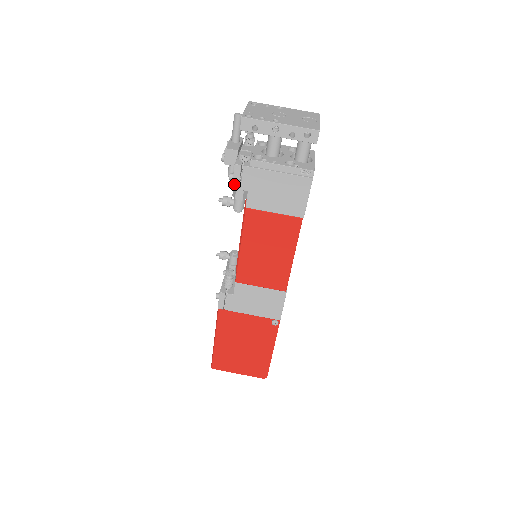
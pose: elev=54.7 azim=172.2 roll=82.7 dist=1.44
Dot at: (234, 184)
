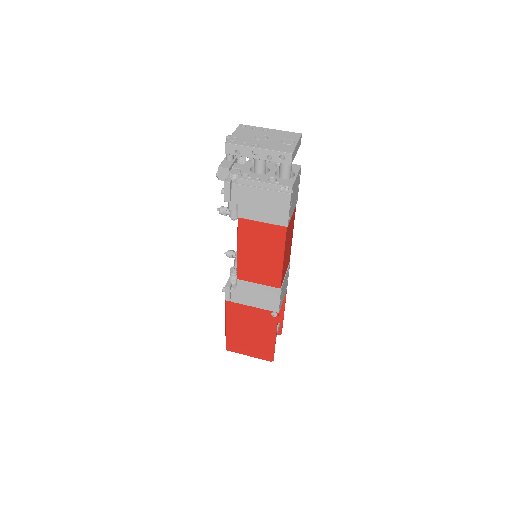
Dot at: (226, 198)
